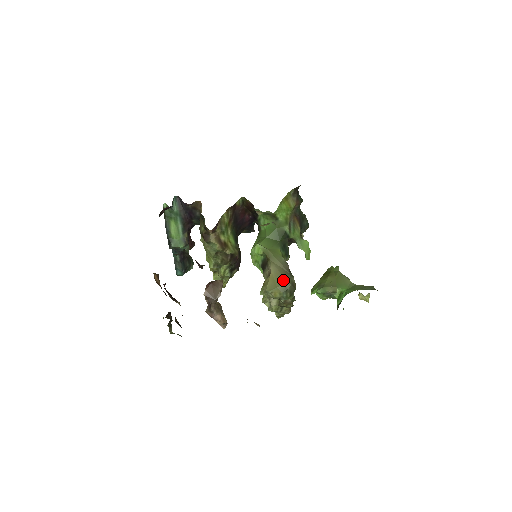
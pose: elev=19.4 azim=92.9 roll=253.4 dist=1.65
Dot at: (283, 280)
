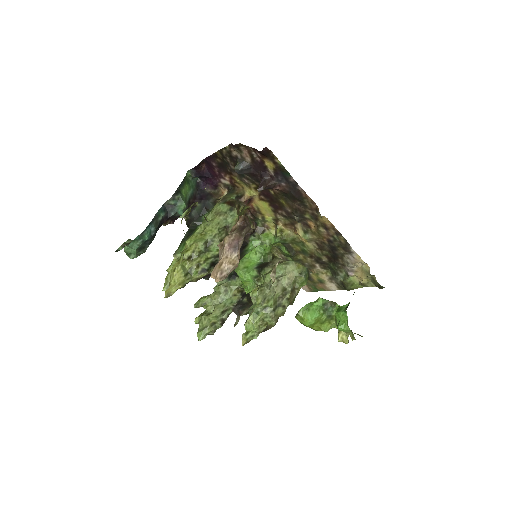
Dot at: occluded
